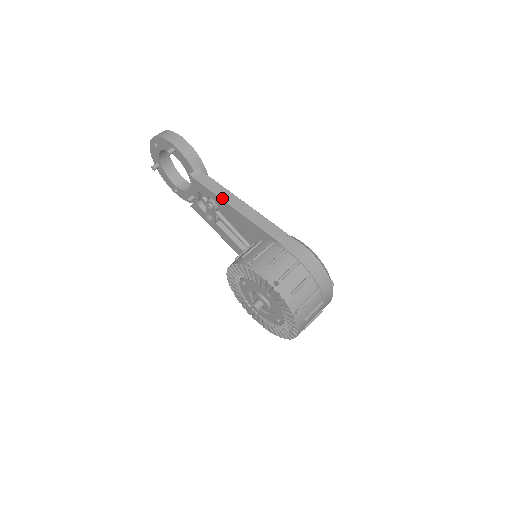
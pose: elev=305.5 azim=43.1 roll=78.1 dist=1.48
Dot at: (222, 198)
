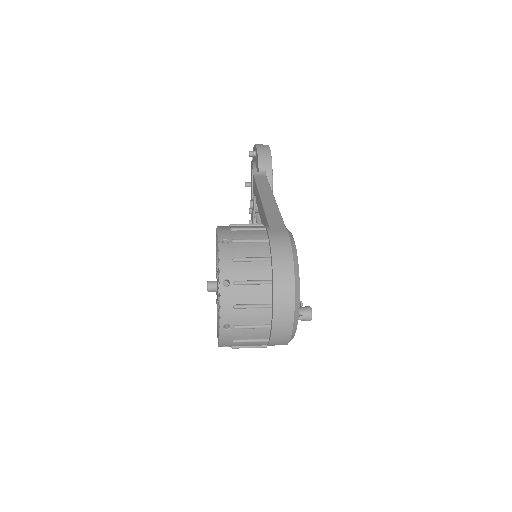
Dot at: (259, 189)
